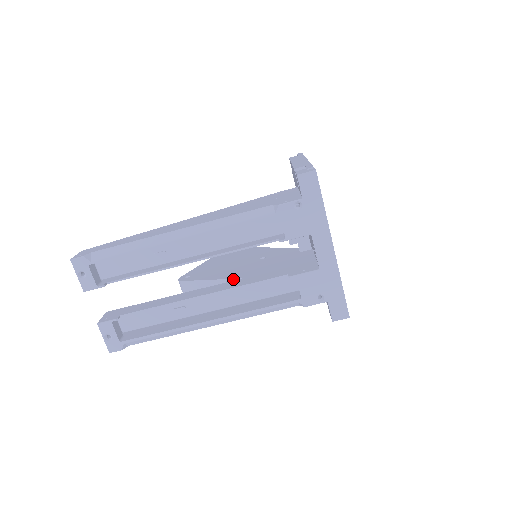
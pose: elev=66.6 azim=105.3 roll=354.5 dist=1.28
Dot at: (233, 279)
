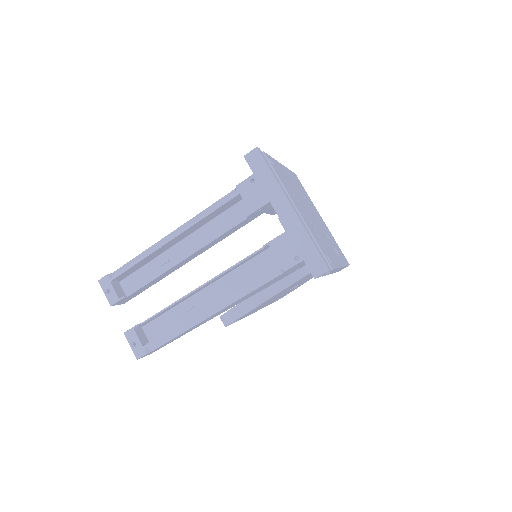
Dot at: occluded
